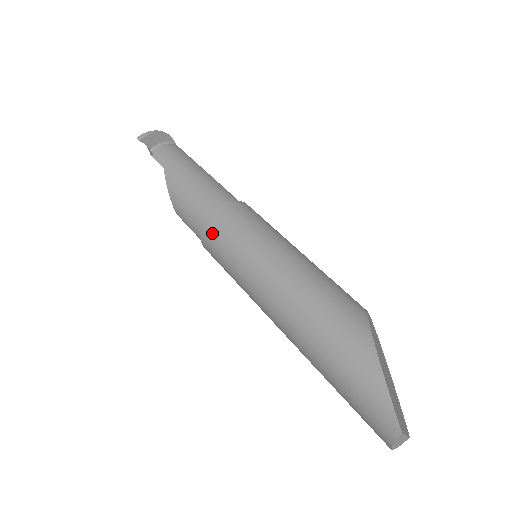
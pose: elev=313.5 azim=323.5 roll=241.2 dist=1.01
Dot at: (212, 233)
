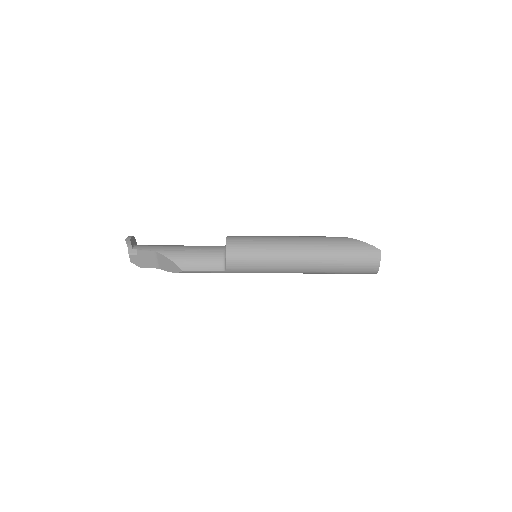
Dot at: (235, 248)
